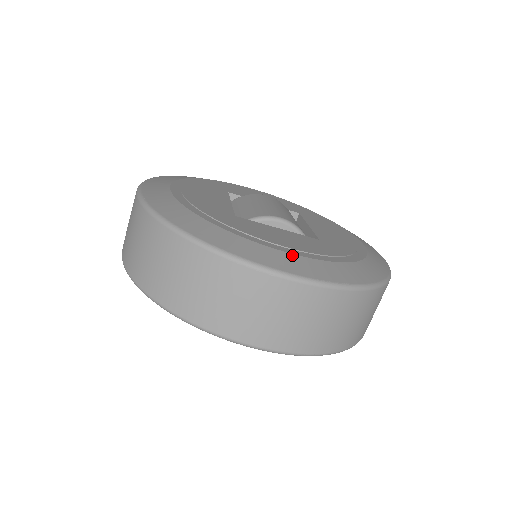
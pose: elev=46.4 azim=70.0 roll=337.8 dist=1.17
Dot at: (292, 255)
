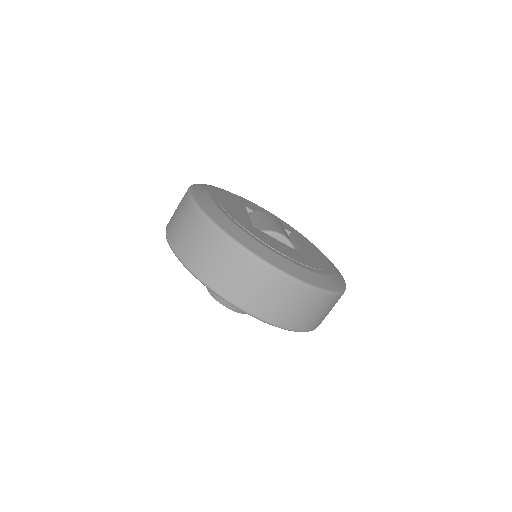
Dot at: (288, 261)
